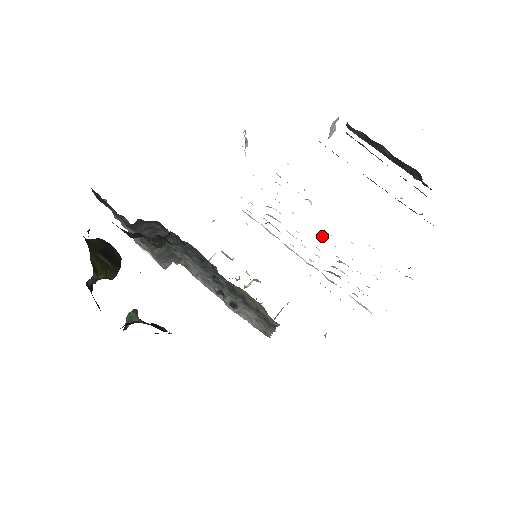
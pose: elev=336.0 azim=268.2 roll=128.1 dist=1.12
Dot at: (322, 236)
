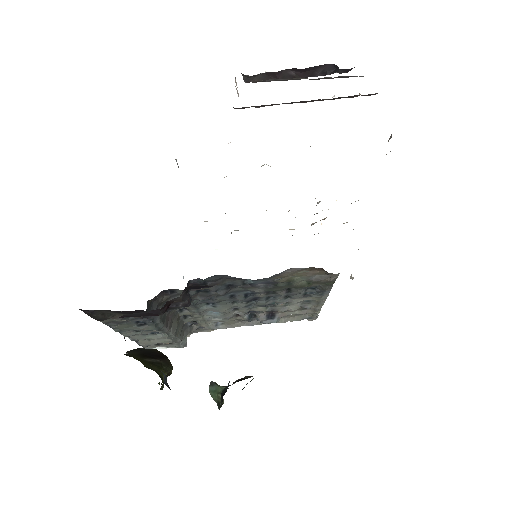
Dot at: occluded
